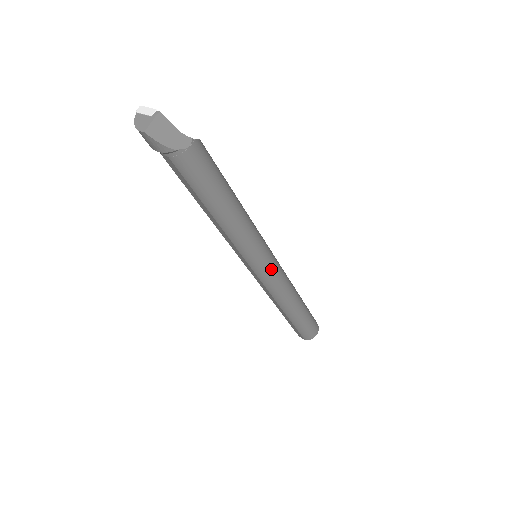
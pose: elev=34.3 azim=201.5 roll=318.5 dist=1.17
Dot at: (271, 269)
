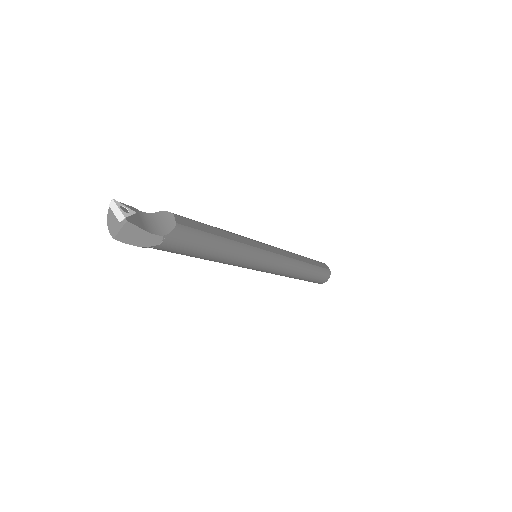
Dot at: (269, 268)
